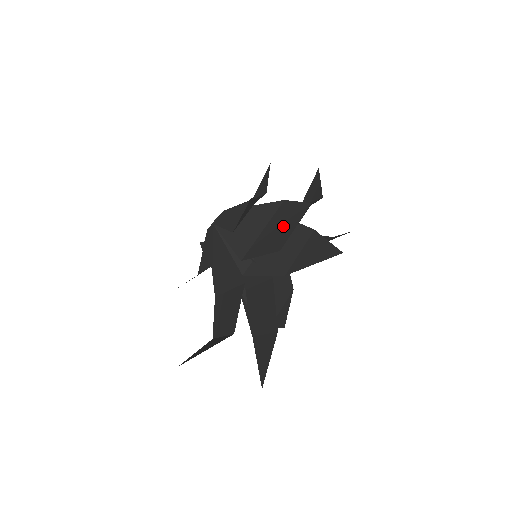
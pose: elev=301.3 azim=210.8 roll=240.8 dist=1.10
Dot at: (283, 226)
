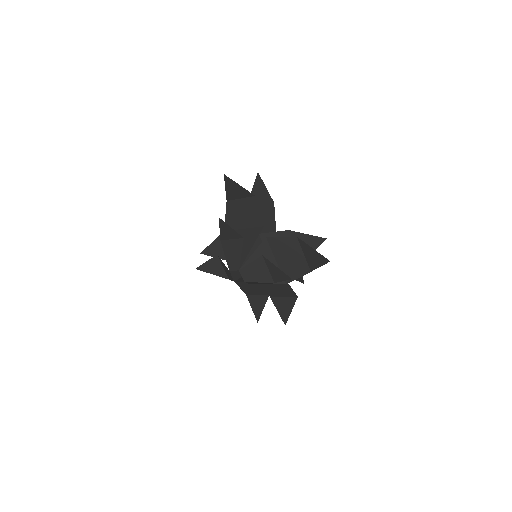
Dot at: (292, 257)
